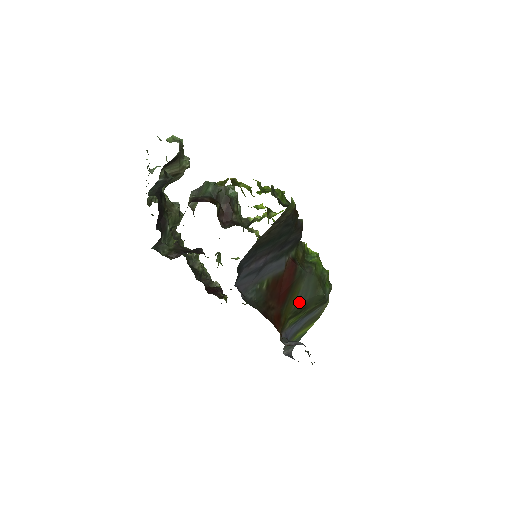
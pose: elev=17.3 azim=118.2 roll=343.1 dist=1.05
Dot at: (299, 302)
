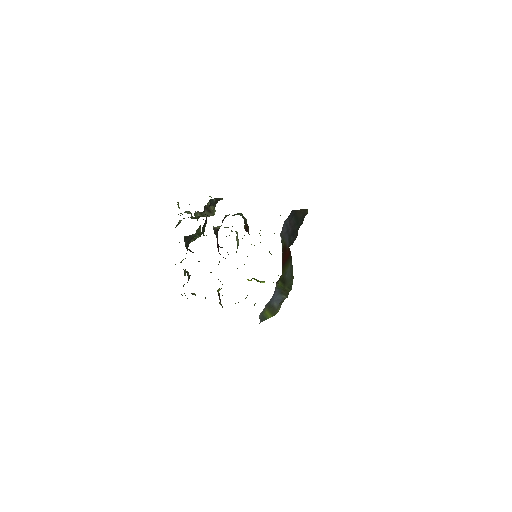
Dot at: (286, 274)
